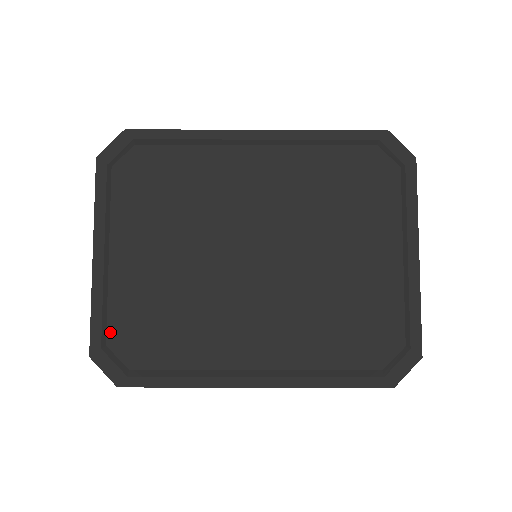
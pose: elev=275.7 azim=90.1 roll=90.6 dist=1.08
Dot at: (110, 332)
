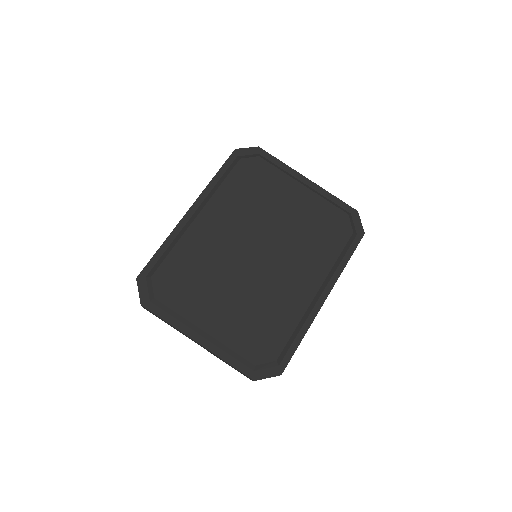
Dot at: (249, 359)
